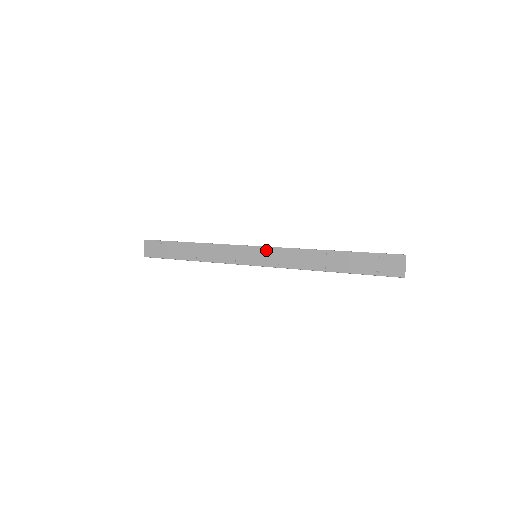
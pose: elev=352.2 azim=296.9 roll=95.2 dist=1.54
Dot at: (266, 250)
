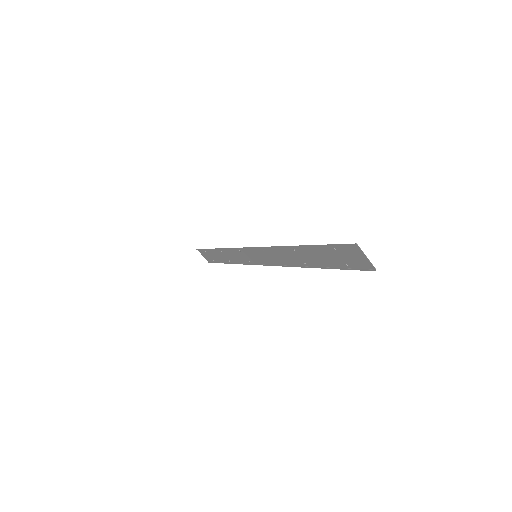
Dot at: (256, 250)
